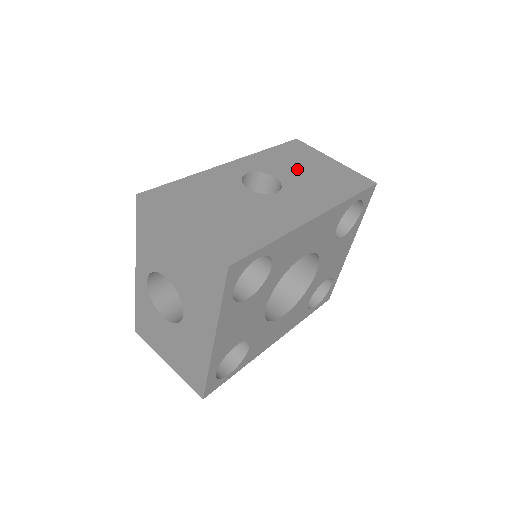
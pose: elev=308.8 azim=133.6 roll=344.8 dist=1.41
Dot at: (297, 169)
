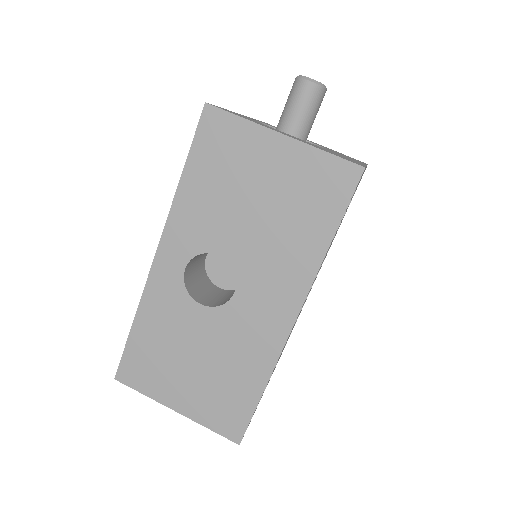
Dot at: (238, 212)
